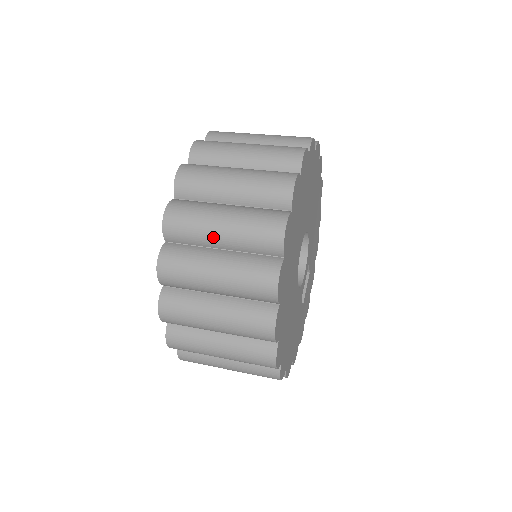
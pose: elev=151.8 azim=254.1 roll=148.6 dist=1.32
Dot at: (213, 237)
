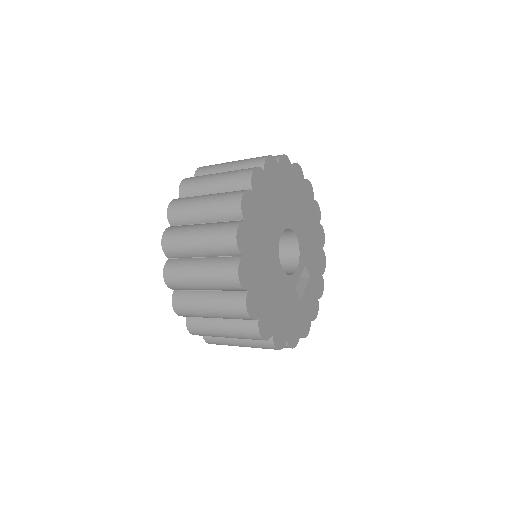
Dot at: (197, 214)
